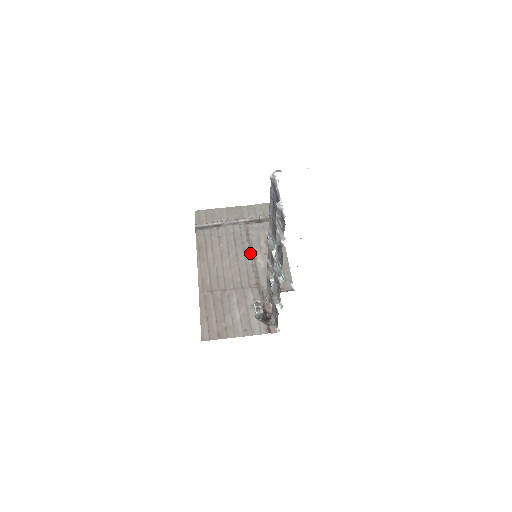
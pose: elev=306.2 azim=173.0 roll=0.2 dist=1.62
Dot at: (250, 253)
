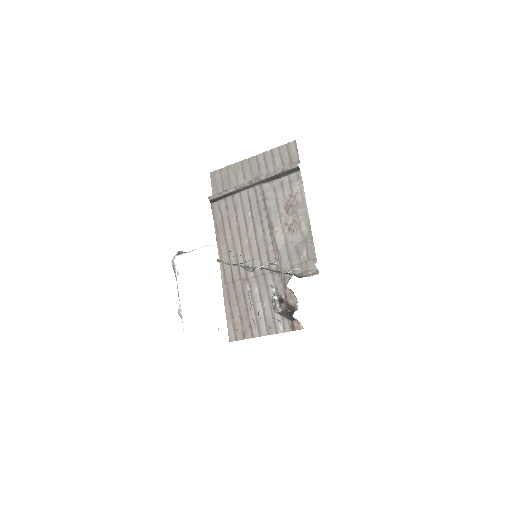
Dot at: (268, 226)
